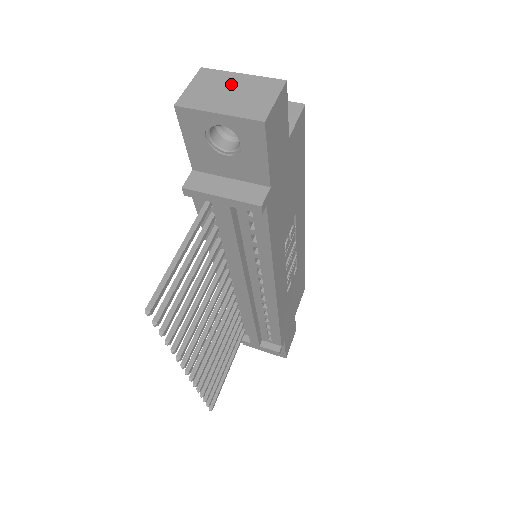
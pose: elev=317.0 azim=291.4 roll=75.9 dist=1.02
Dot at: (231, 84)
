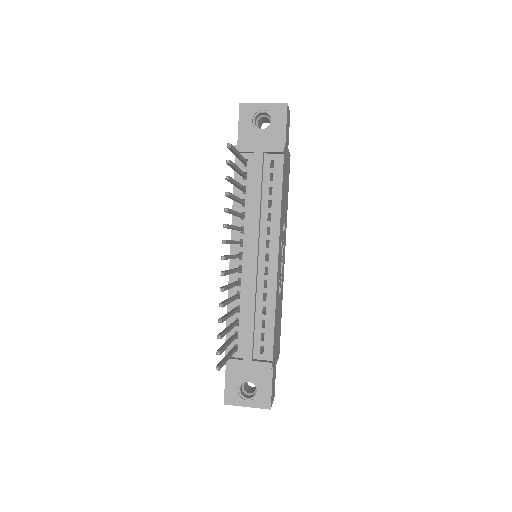
Dot at: occluded
